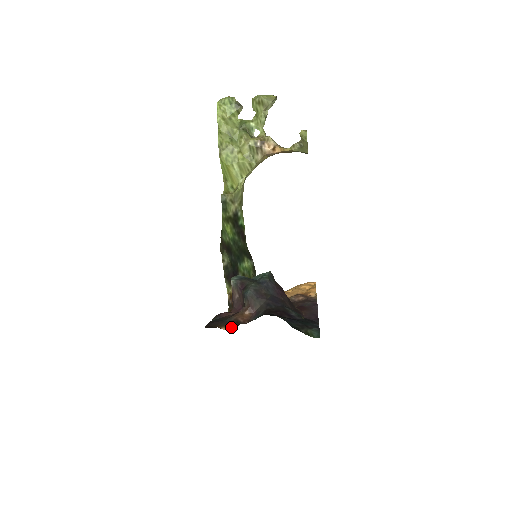
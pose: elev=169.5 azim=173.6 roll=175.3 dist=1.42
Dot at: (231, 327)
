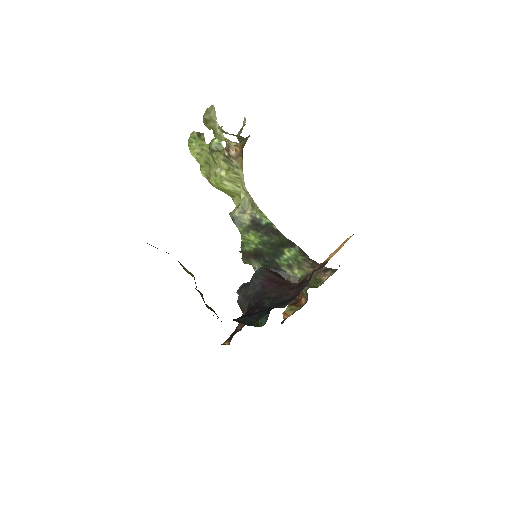
Dot at: (230, 339)
